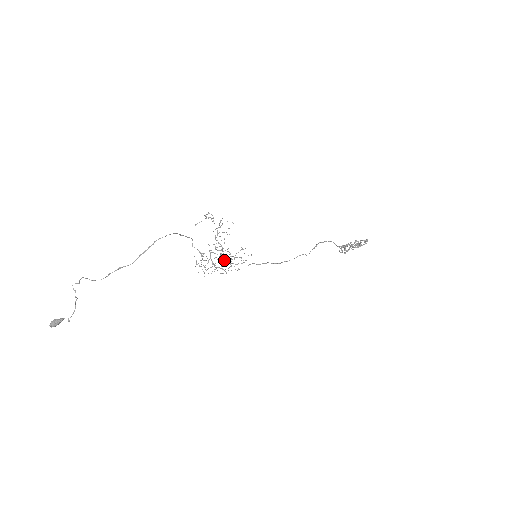
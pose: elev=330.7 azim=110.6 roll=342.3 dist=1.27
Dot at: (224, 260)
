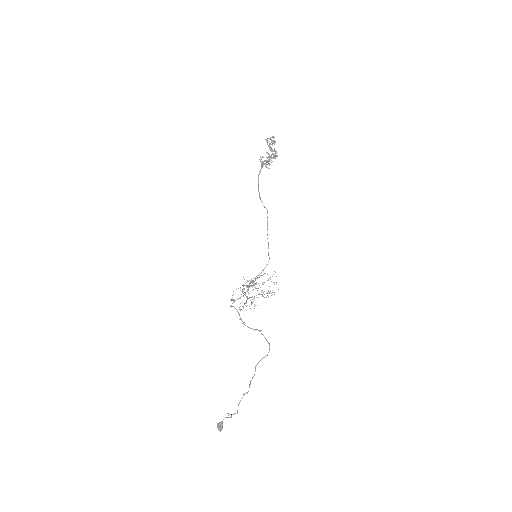
Dot at: (252, 287)
